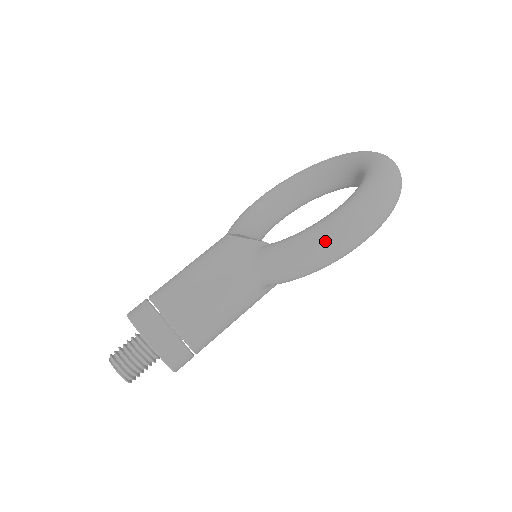
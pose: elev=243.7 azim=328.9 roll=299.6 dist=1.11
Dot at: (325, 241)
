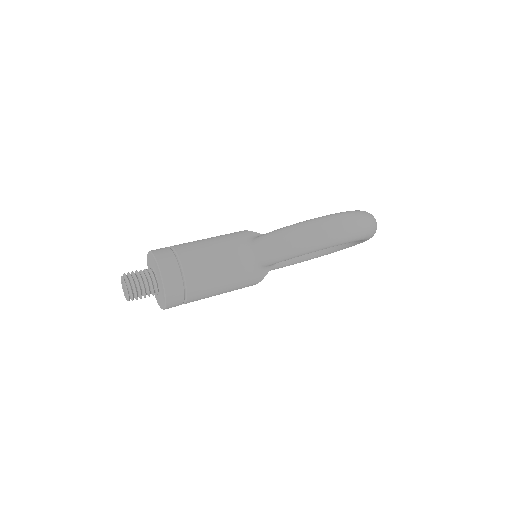
Dot at: (308, 227)
